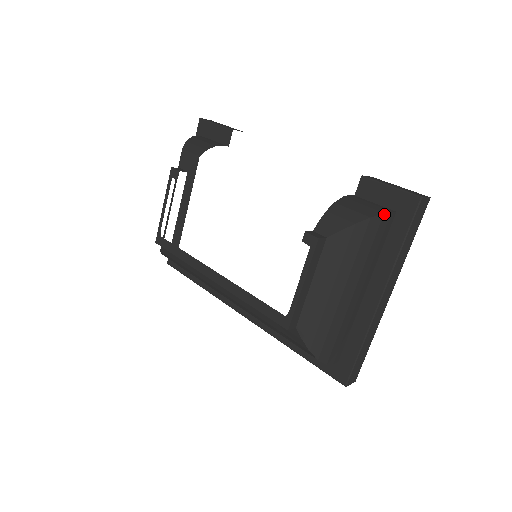
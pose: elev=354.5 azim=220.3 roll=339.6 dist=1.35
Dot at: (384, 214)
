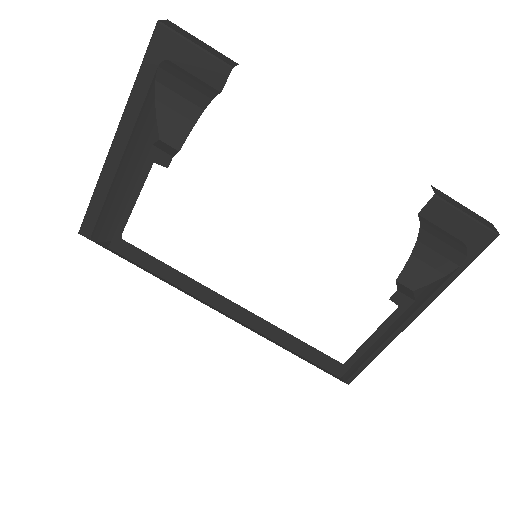
Dot at: (466, 256)
